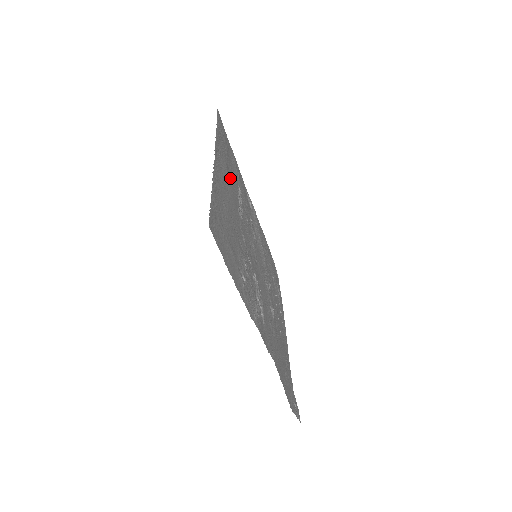
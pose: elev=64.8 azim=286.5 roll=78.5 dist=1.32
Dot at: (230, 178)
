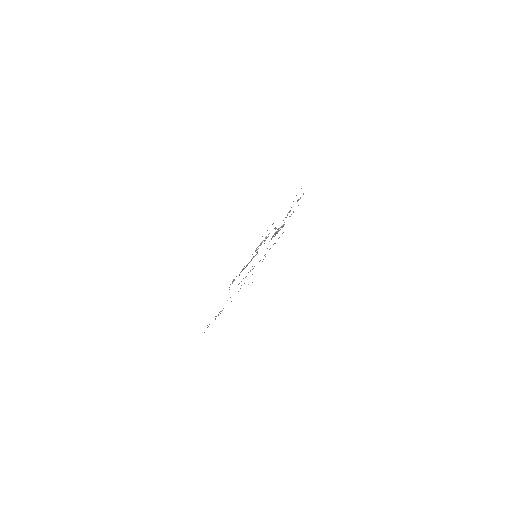
Dot at: occluded
